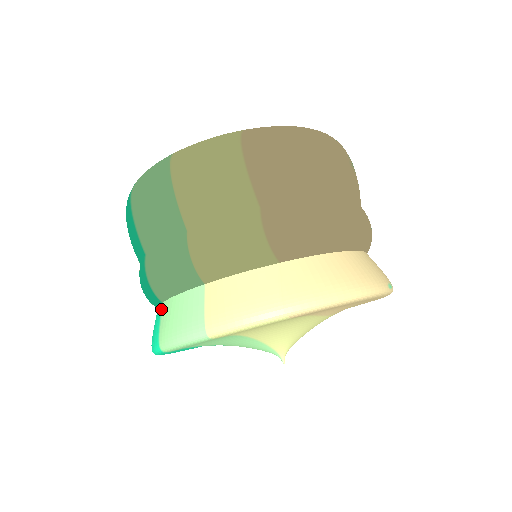
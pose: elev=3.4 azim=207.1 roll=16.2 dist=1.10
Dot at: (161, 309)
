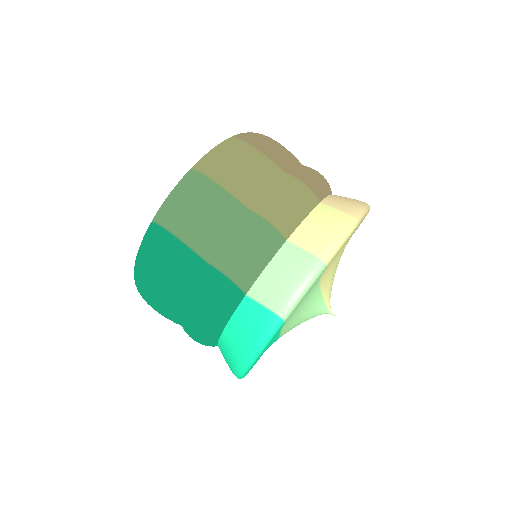
Dot at: (250, 298)
